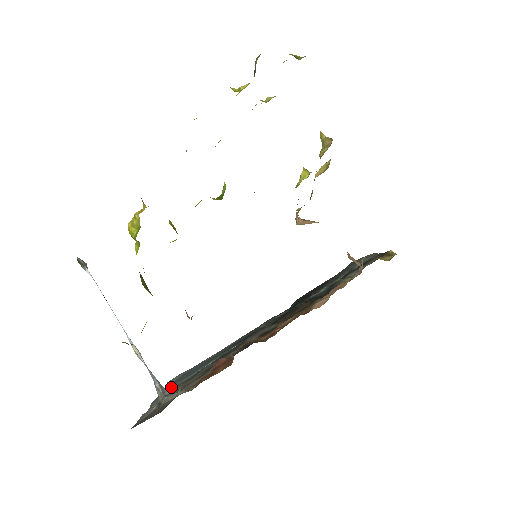
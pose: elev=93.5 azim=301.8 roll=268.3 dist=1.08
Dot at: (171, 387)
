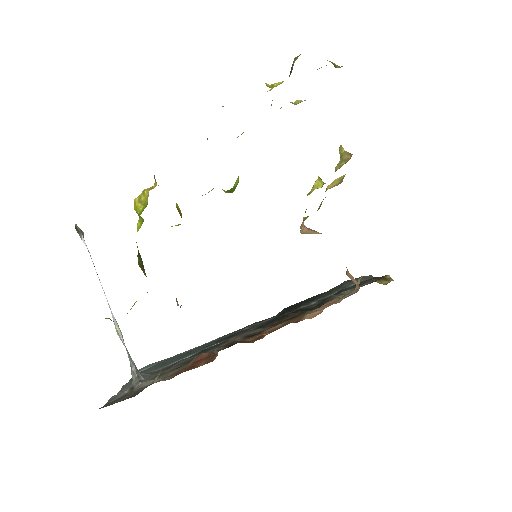
Dot at: (145, 374)
